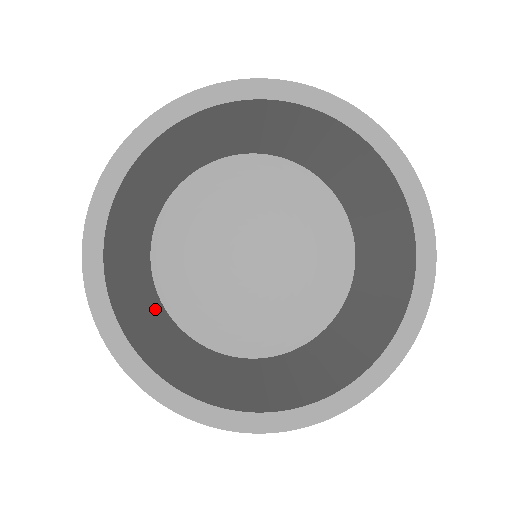
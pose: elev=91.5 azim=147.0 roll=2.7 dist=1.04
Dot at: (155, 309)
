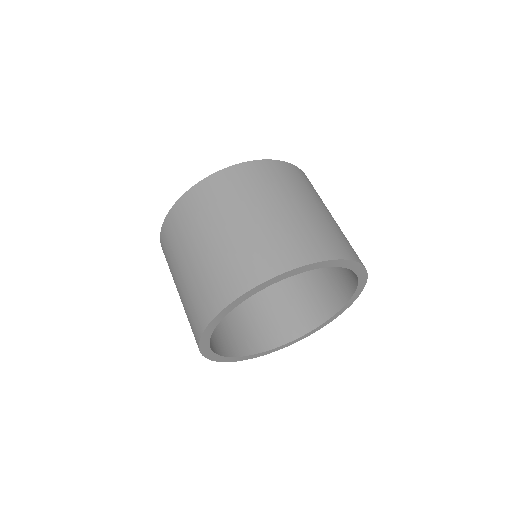
Dot at: occluded
